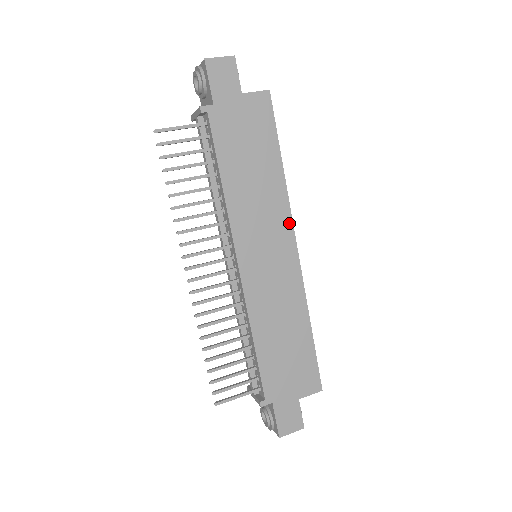
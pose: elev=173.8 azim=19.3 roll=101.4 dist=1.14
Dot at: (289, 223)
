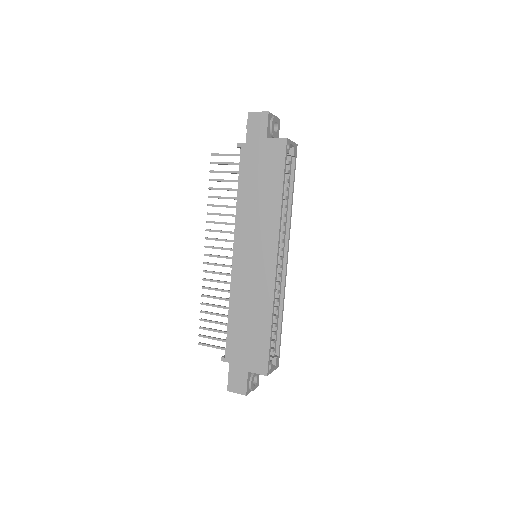
Dot at: (276, 238)
